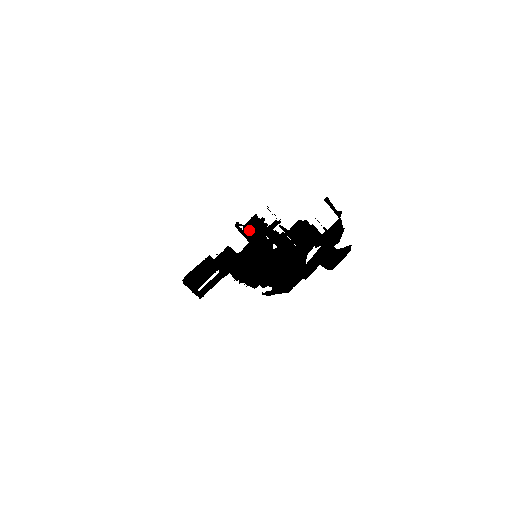
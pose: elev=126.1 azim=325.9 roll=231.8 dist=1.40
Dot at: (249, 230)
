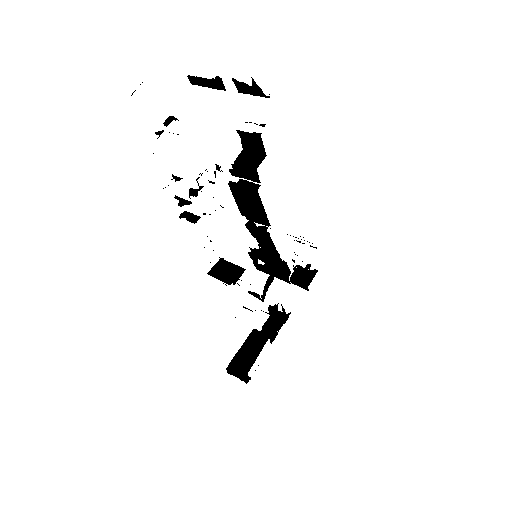
Dot at: (263, 255)
